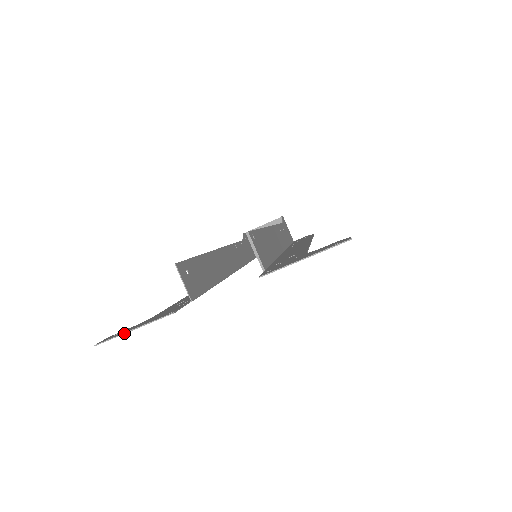
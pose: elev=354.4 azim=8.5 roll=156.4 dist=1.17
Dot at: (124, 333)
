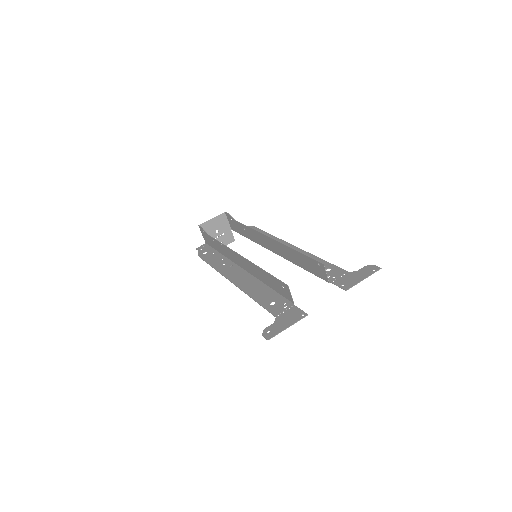
Dot at: occluded
